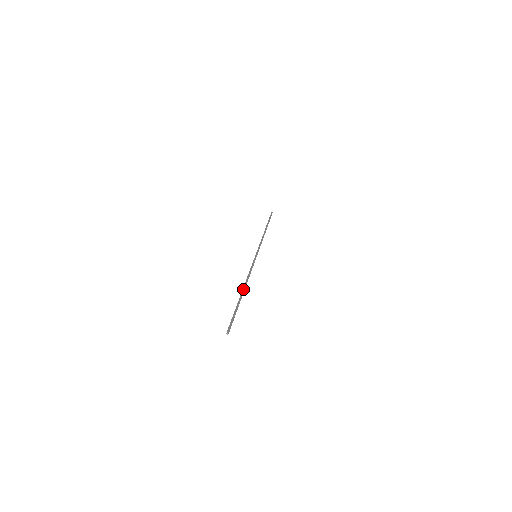
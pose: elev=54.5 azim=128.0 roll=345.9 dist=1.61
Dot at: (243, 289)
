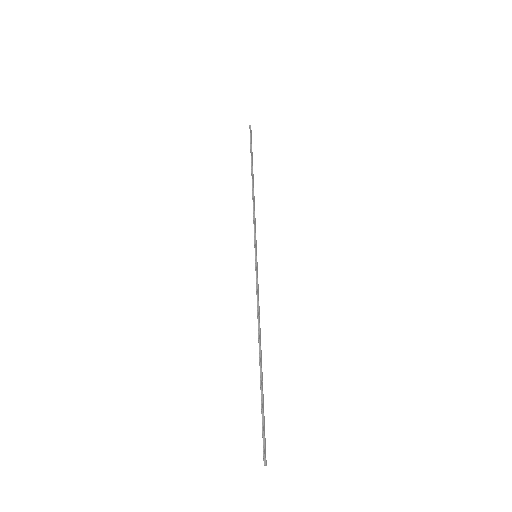
Dot at: (260, 351)
